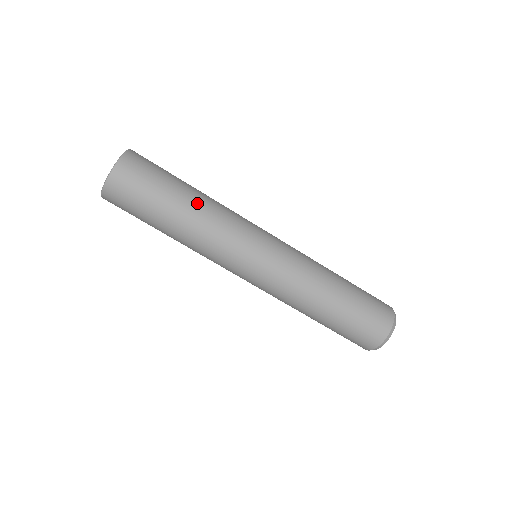
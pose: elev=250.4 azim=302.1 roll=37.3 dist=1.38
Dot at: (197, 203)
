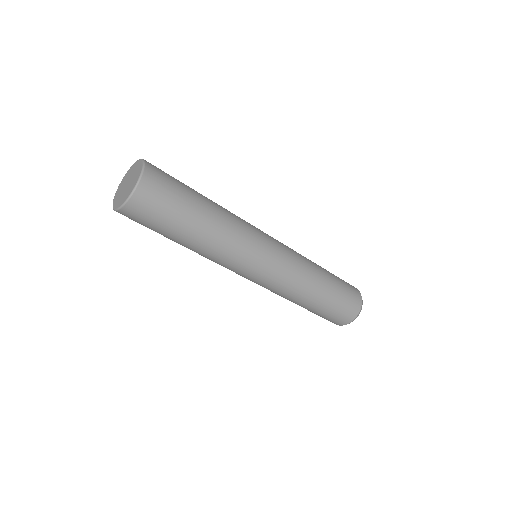
Dot at: (200, 241)
